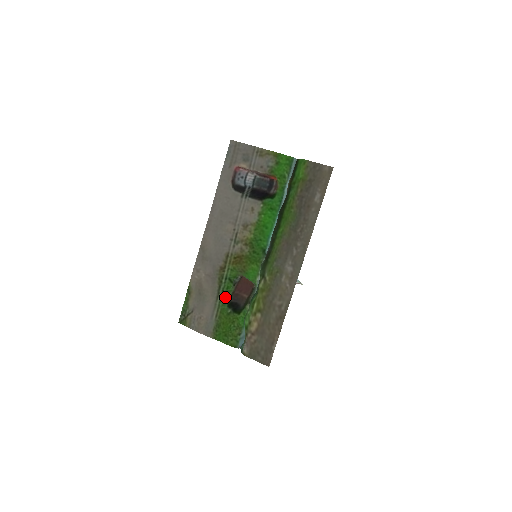
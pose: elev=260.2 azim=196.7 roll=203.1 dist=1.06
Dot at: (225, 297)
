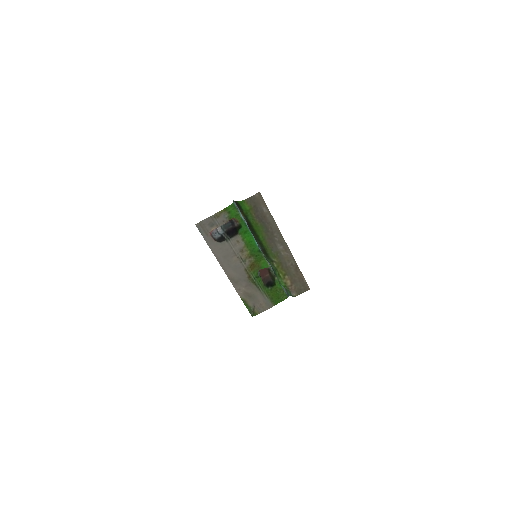
Dot at: (262, 286)
